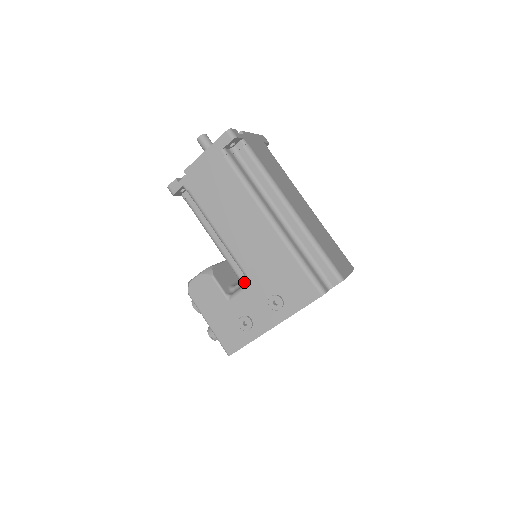
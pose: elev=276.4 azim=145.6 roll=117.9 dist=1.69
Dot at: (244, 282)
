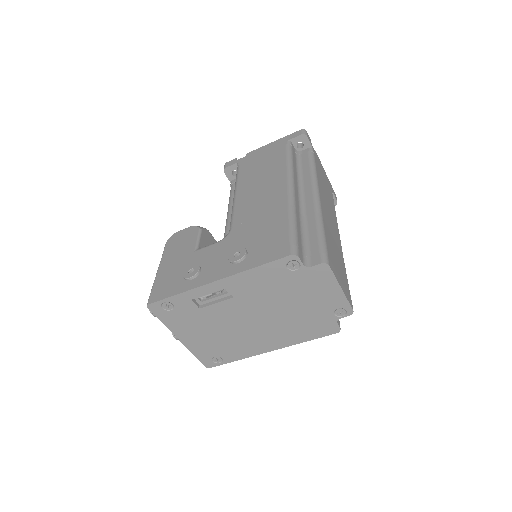
Dot at: occluded
